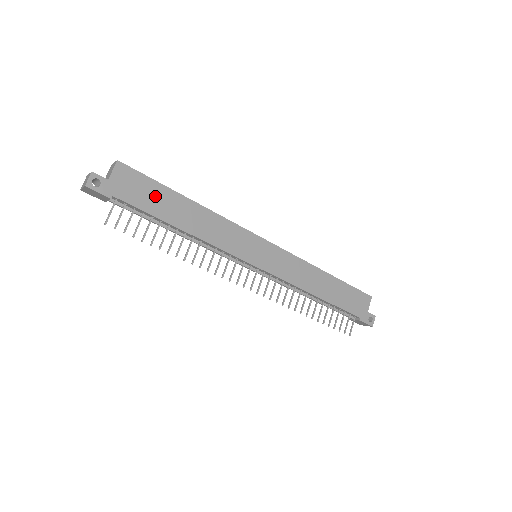
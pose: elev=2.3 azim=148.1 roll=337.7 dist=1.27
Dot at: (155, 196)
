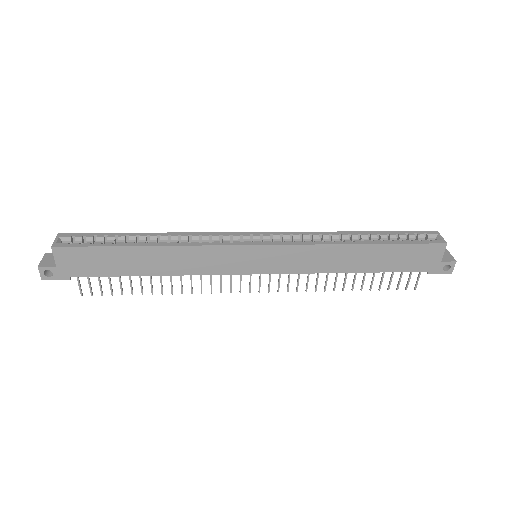
Dot at: (108, 260)
